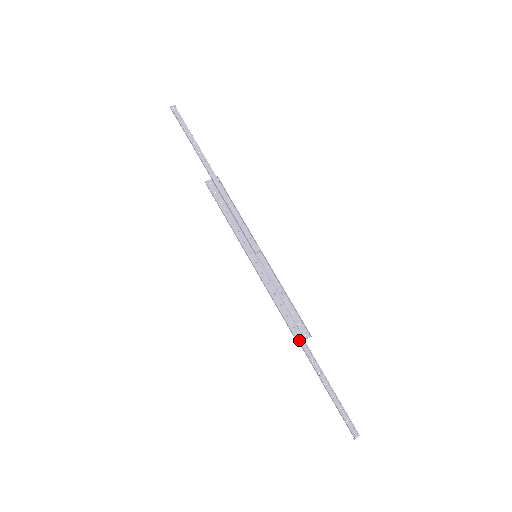
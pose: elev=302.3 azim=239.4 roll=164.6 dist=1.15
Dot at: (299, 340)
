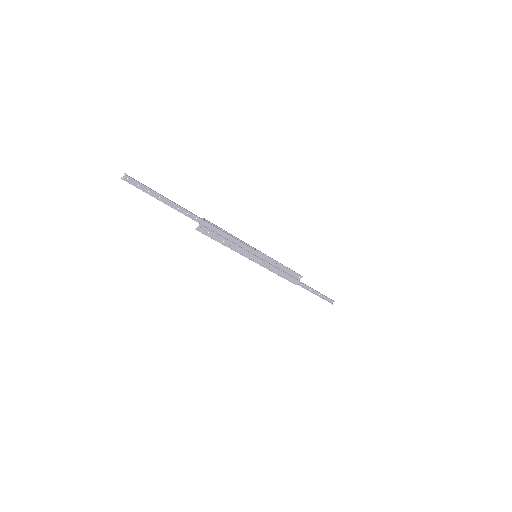
Dot at: (297, 284)
